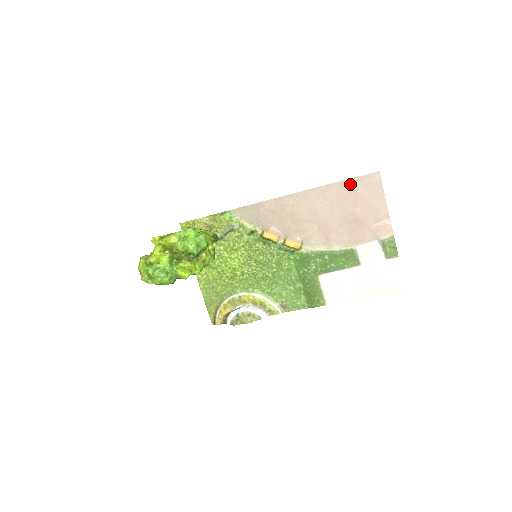
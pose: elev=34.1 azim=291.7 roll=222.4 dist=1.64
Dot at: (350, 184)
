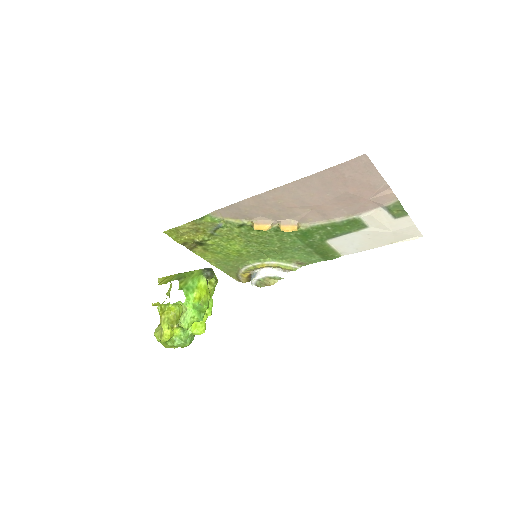
Dot at: (333, 172)
